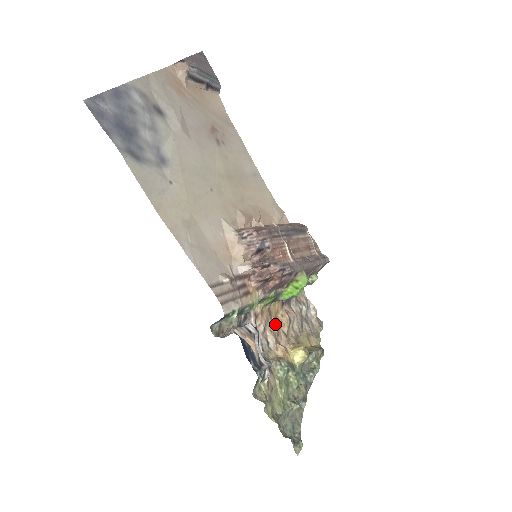
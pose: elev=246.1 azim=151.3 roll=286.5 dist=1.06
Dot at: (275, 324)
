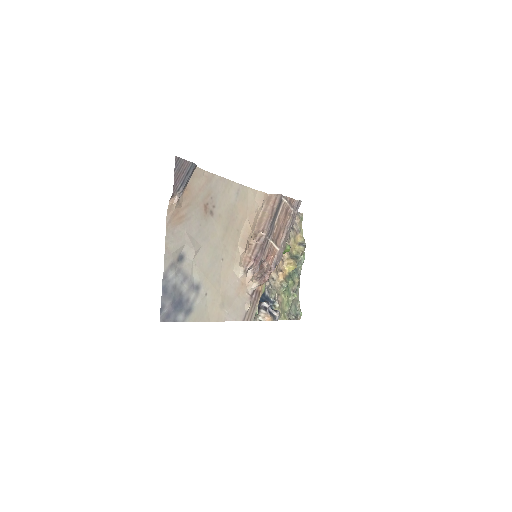
Dot at: occluded
